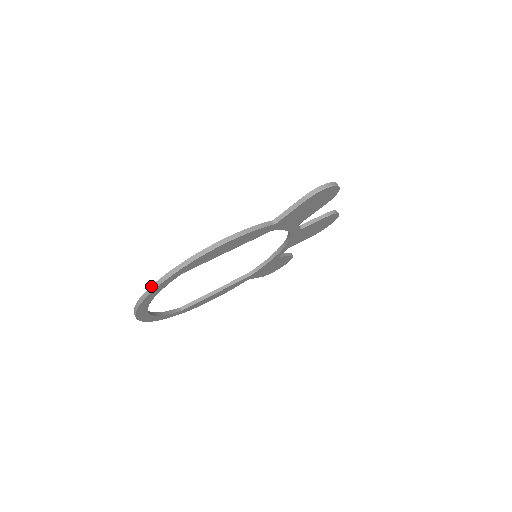
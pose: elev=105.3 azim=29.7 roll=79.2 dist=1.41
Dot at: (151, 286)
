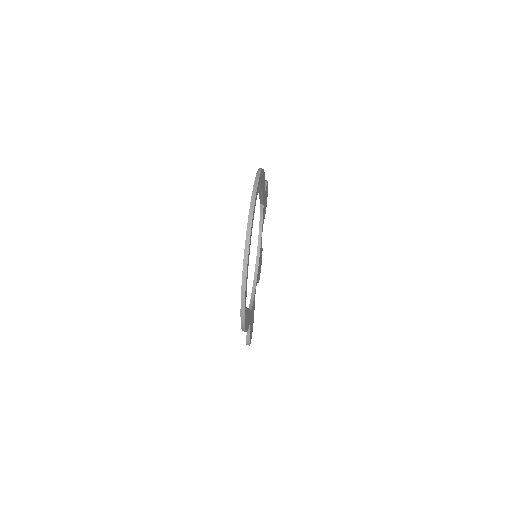
Dot at: (254, 181)
